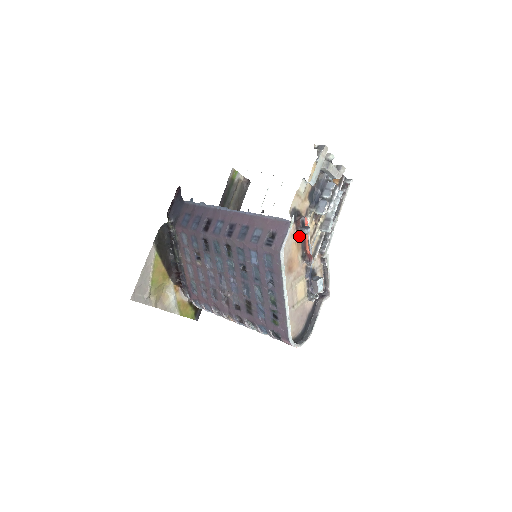
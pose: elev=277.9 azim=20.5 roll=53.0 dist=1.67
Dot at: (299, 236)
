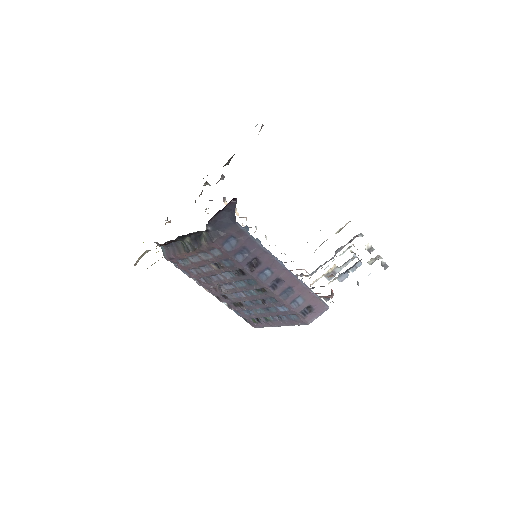
Dot at: occluded
